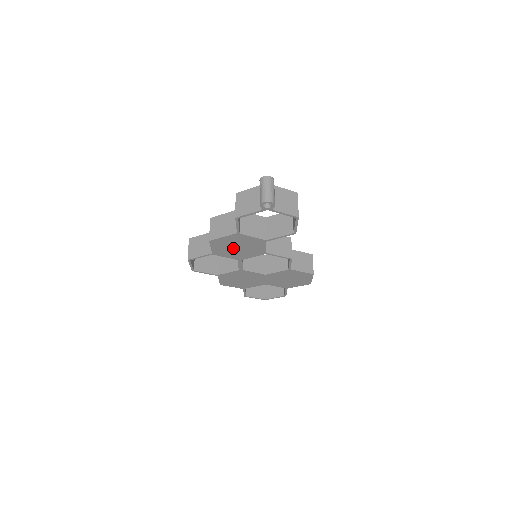
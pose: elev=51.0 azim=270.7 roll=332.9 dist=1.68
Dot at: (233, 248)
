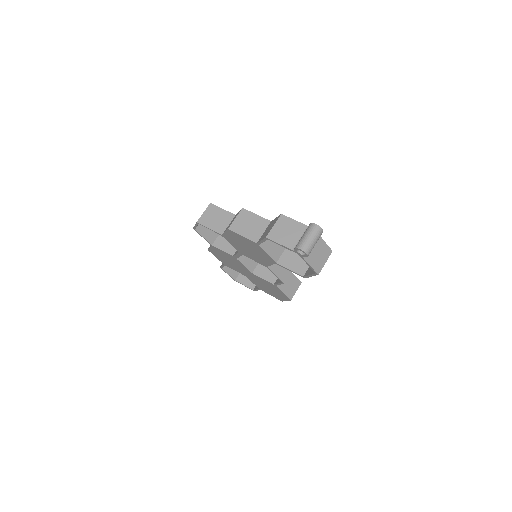
Dot at: (243, 245)
